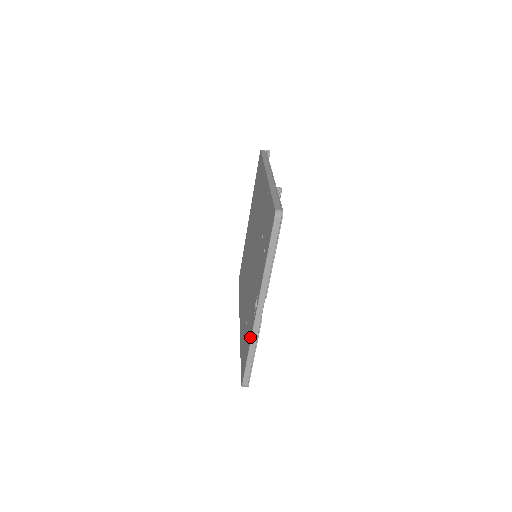
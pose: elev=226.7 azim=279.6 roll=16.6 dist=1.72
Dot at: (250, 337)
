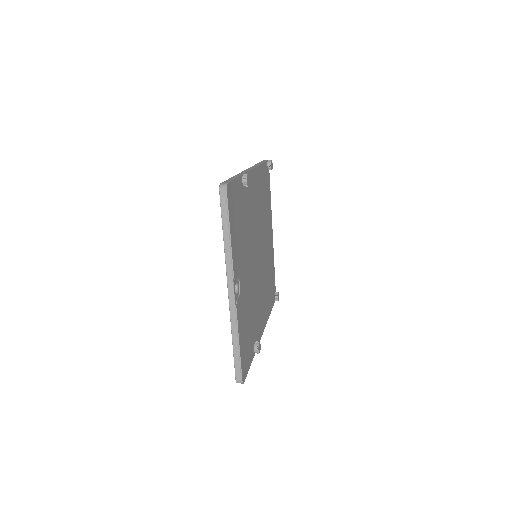
Dot at: (231, 325)
